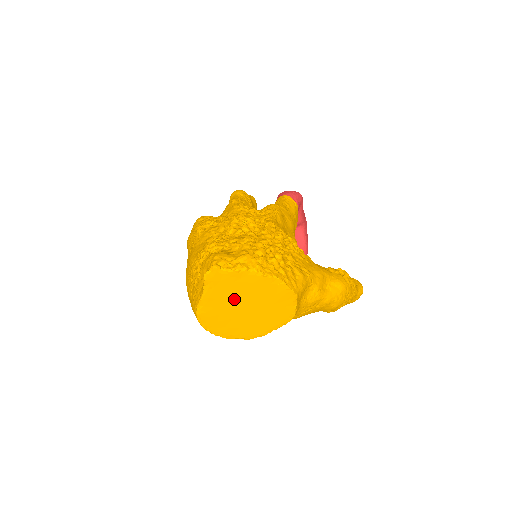
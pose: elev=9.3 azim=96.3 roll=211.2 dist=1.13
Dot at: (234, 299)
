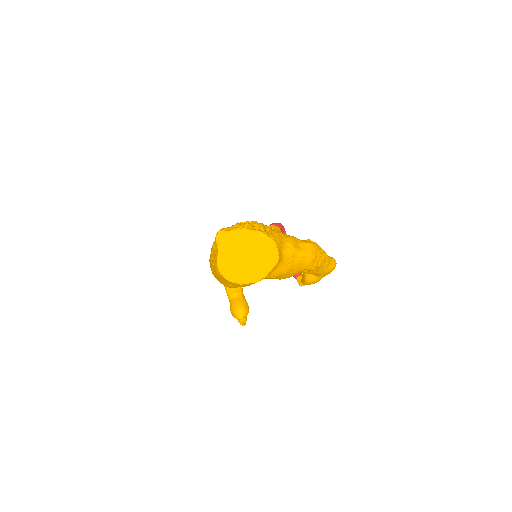
Dot at: (238, 252)
